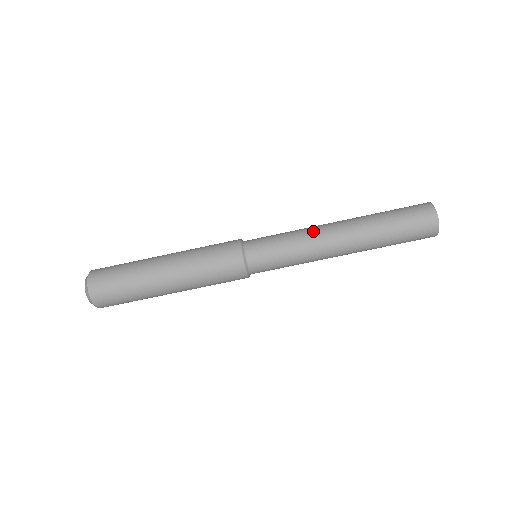
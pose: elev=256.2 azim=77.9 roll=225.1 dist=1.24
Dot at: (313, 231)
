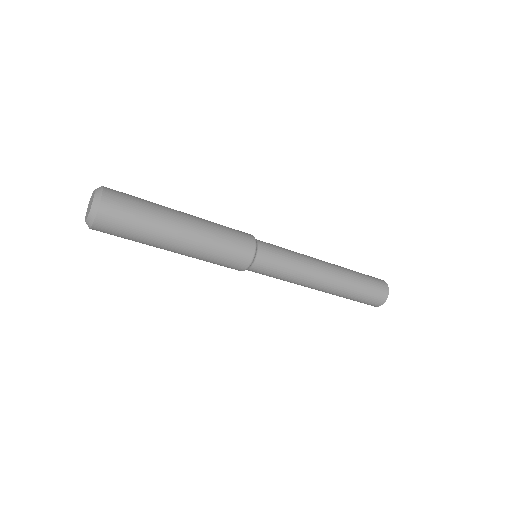
Dot at: (307, 279)
